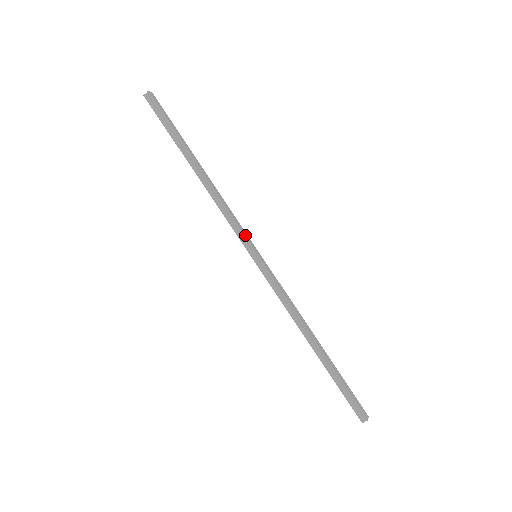
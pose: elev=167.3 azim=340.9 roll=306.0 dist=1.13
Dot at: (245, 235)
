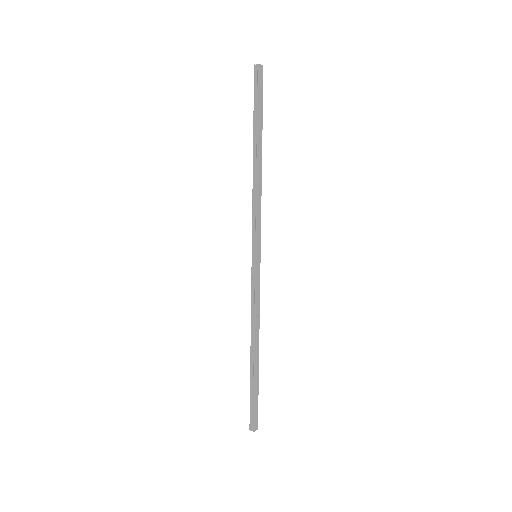
Dot at: (258, 234)
